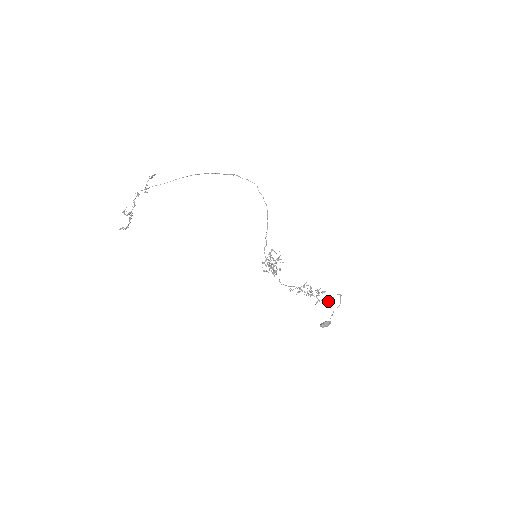
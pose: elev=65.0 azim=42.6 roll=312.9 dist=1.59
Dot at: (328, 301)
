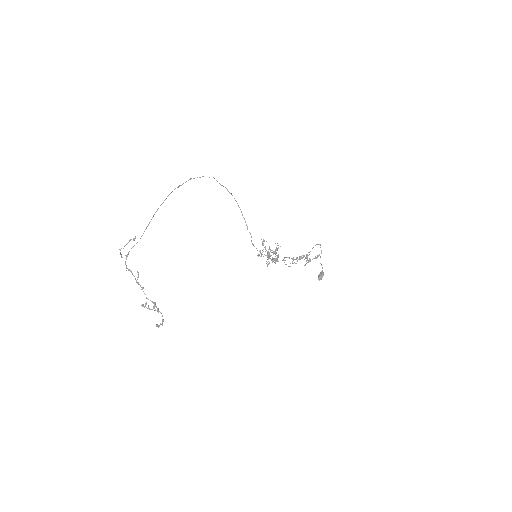
Dot at: occluded
